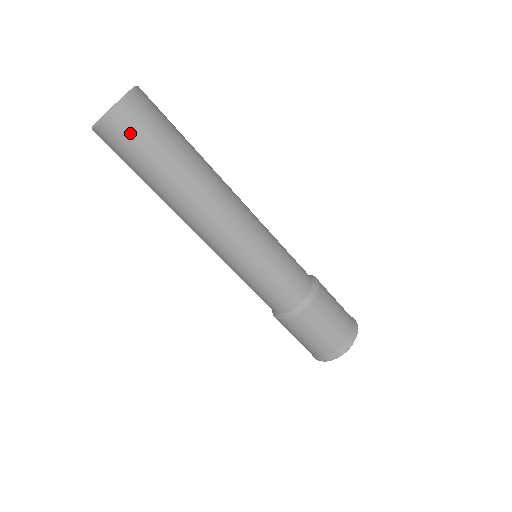
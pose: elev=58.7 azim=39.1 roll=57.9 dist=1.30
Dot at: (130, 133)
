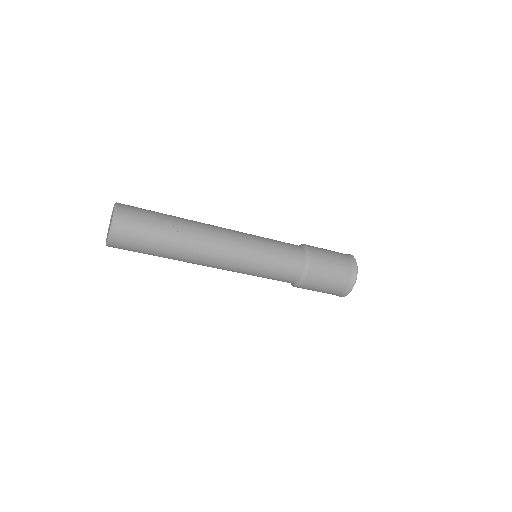
Dot at: occluded
